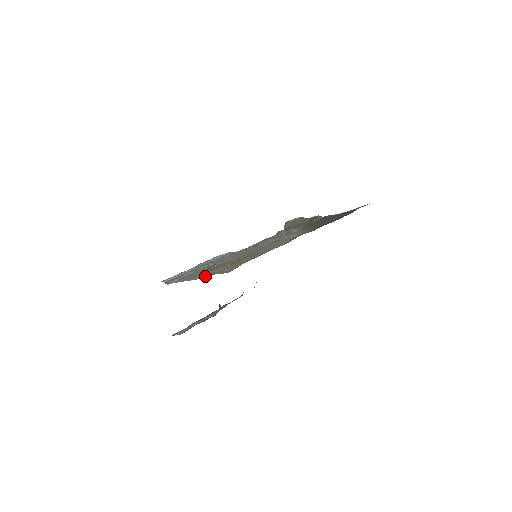
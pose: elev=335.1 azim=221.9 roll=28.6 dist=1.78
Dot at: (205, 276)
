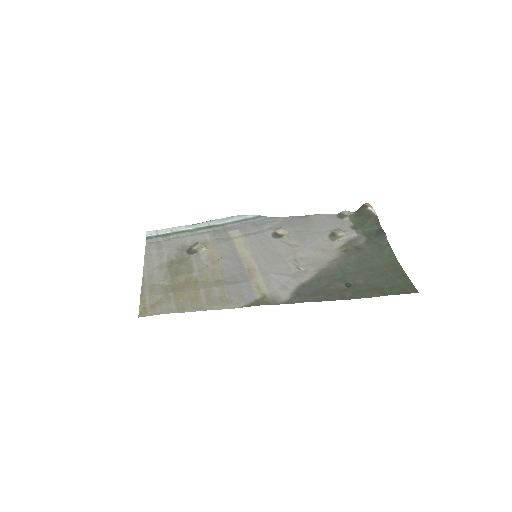
Dot at: (147, 282)
